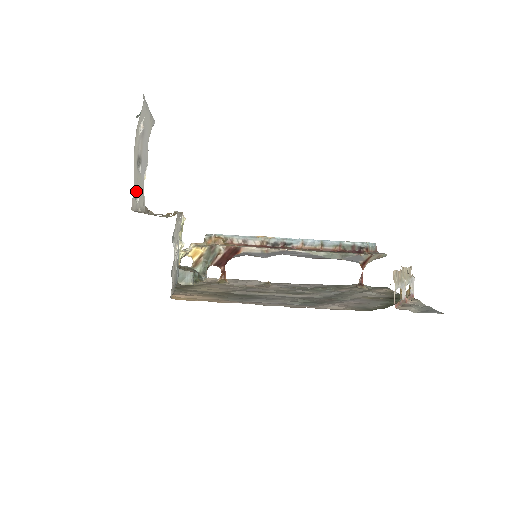
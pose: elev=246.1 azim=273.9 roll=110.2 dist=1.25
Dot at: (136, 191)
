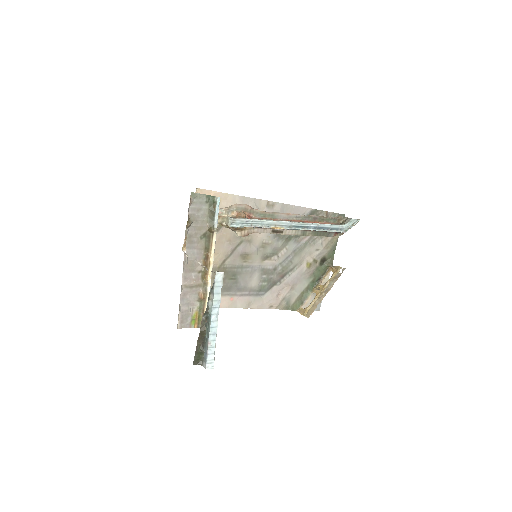
Dot at: occluded
